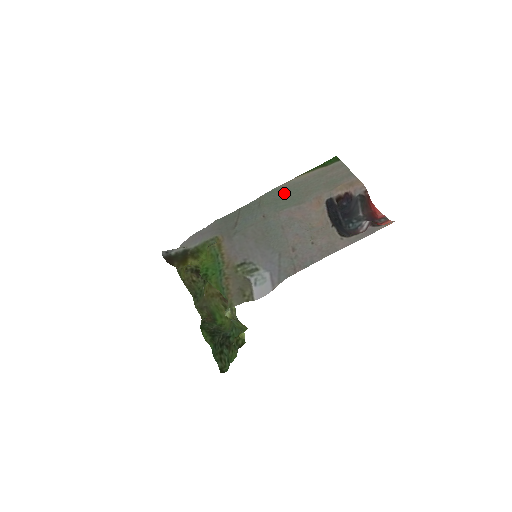
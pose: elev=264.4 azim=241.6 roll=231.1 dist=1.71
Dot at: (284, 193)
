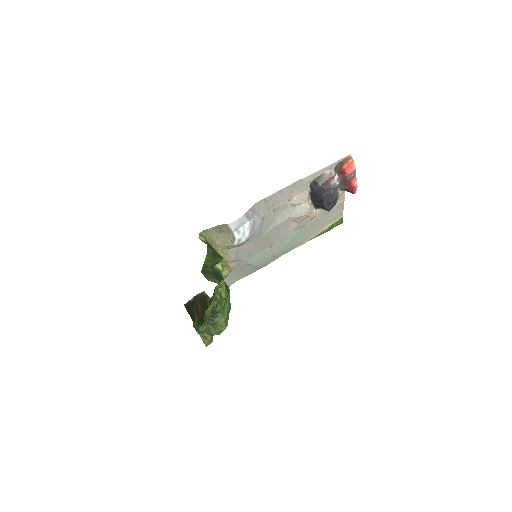
Dot at: (295, 243)
